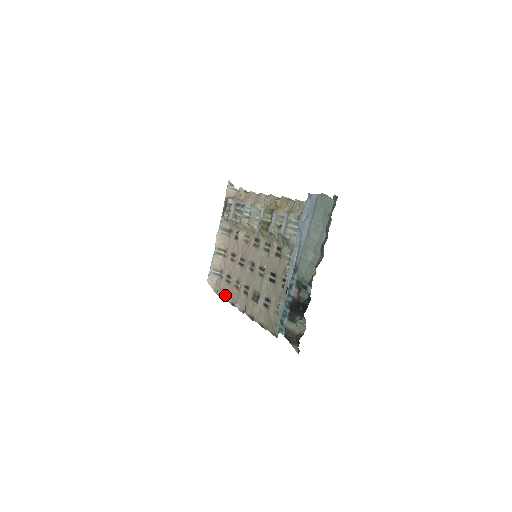
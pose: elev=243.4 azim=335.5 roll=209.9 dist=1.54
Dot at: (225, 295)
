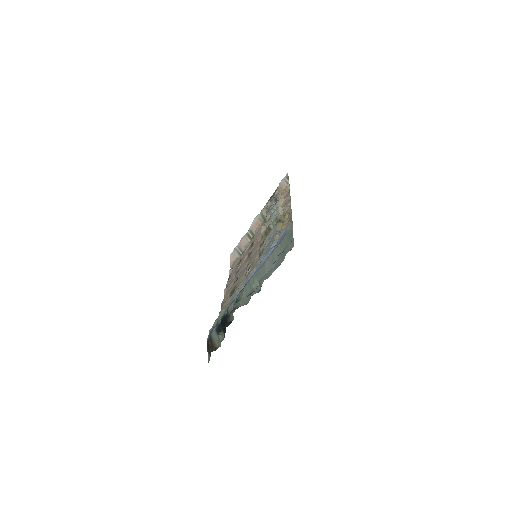
Dot at: (230, 275)
